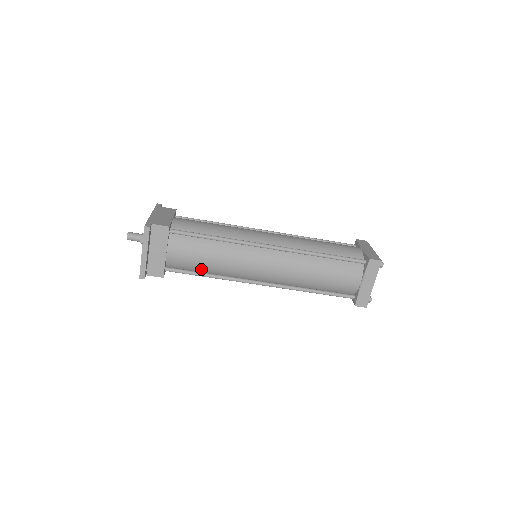
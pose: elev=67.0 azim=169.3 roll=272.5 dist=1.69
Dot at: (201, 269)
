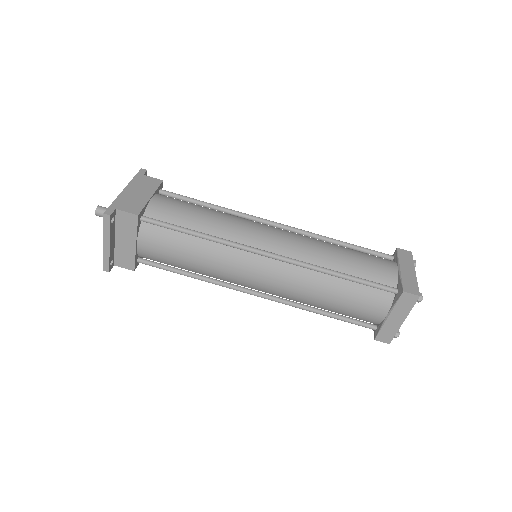
Dot at: (181, 267)
